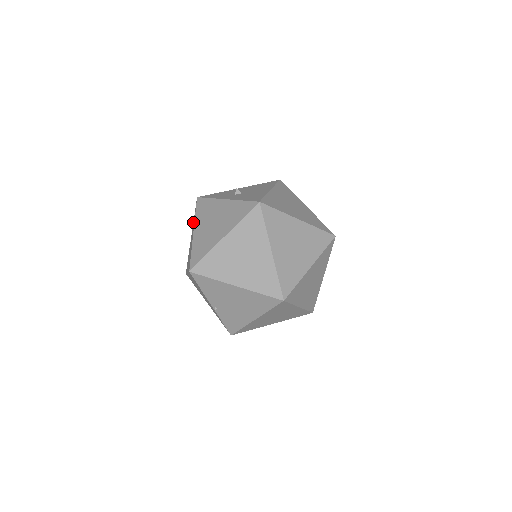
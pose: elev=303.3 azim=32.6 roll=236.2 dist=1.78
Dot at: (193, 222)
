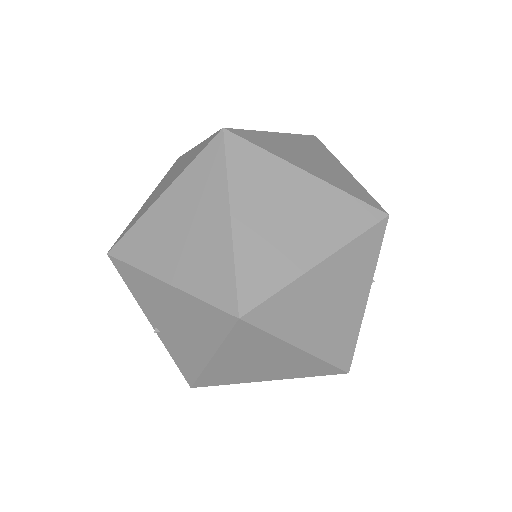
Dot at: occluded
